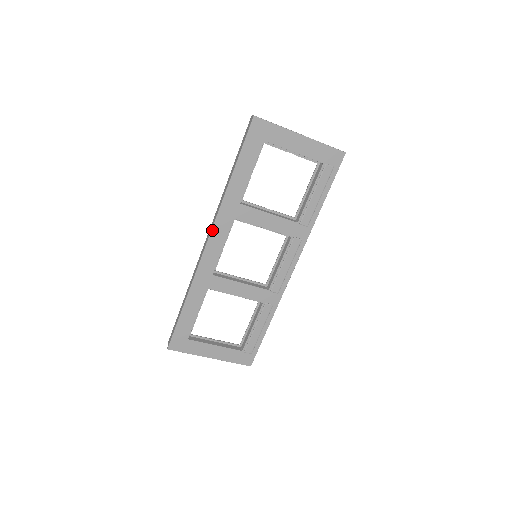
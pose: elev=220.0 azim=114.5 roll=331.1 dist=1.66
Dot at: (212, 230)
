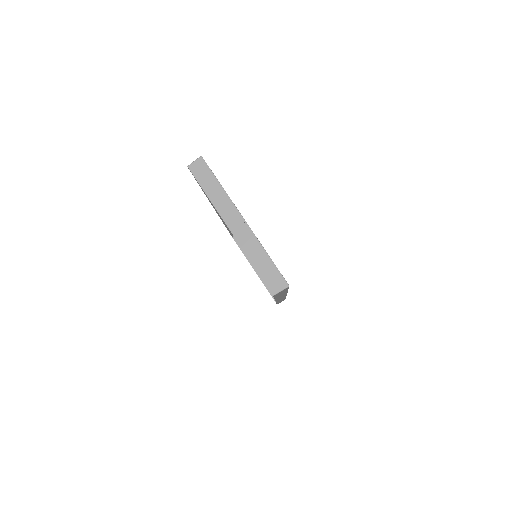
Dot at: occluded
